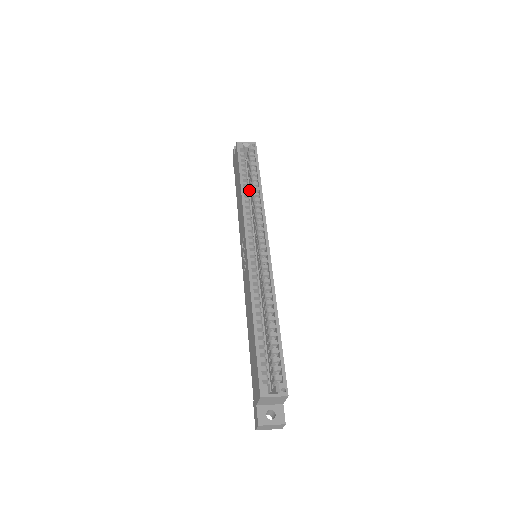
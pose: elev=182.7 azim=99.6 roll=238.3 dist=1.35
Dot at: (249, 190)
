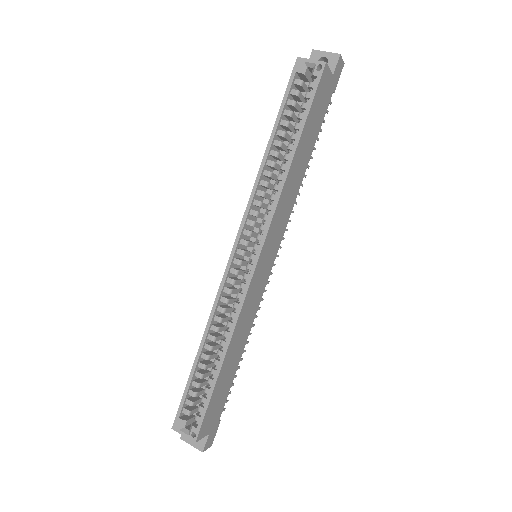
Dot at: occluded
